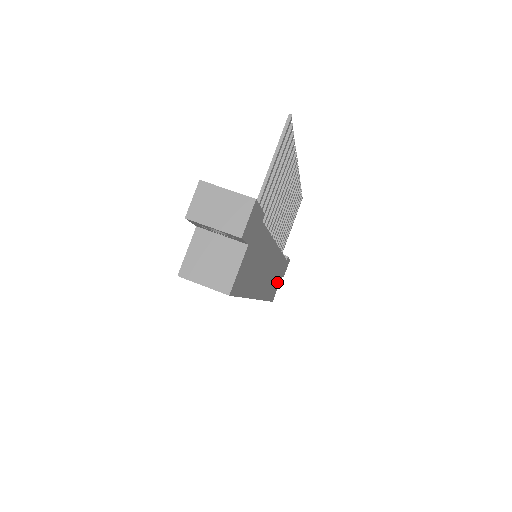
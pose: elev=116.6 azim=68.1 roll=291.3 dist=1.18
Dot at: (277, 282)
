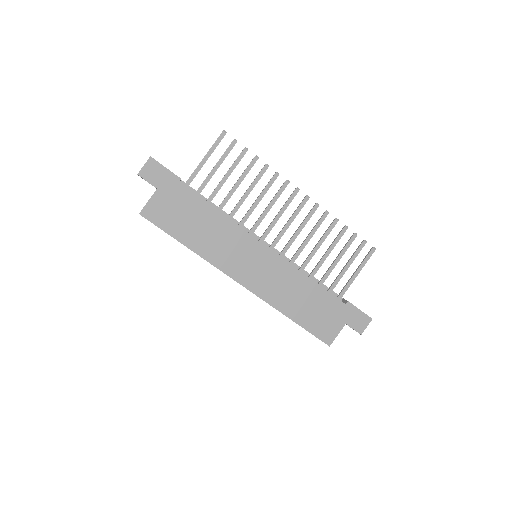
Dot at: (325, 319)
